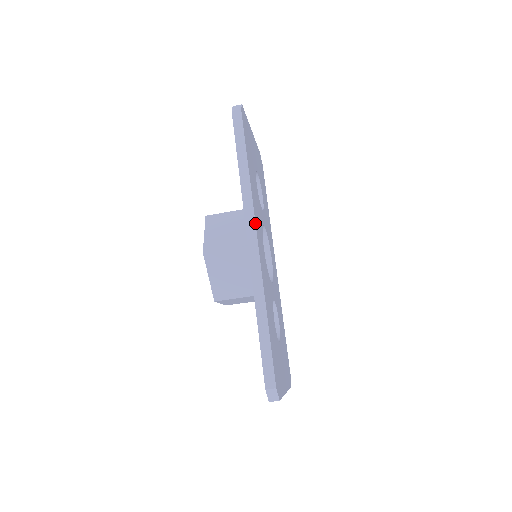
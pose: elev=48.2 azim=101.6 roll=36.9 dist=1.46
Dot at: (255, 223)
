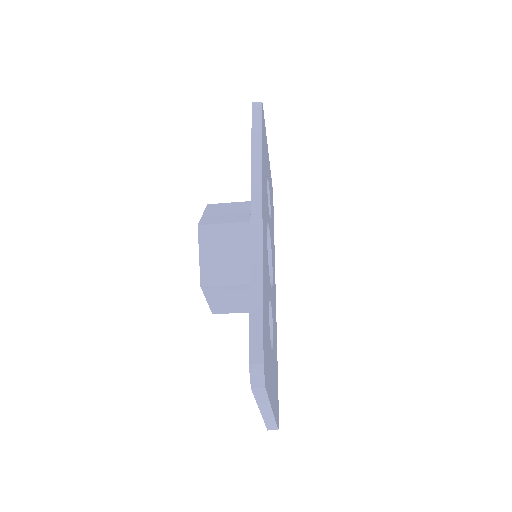
Dot at: (262, 191)
